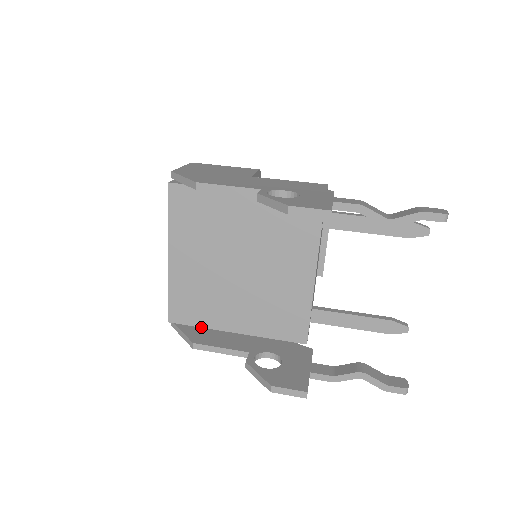
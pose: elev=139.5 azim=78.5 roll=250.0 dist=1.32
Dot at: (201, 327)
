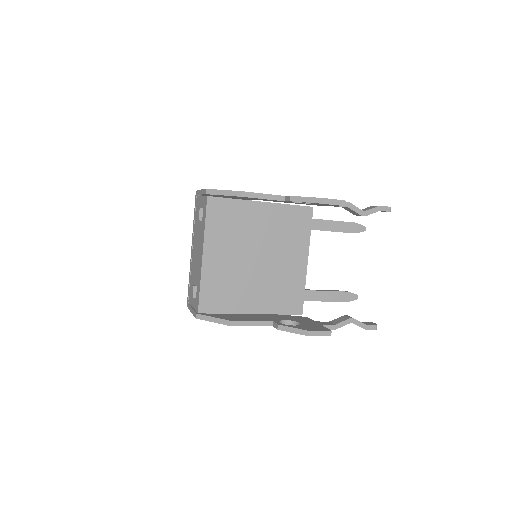
Dot at: (225, 313)
